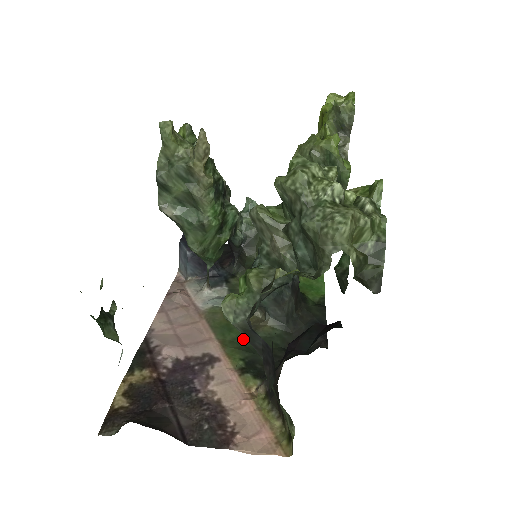
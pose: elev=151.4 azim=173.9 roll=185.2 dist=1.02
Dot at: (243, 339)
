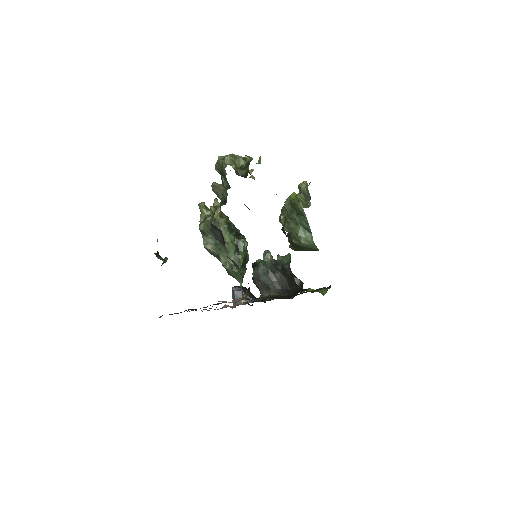
Dot at: occluded
